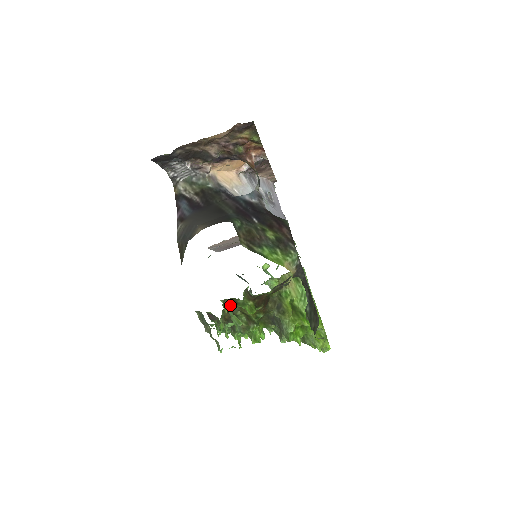
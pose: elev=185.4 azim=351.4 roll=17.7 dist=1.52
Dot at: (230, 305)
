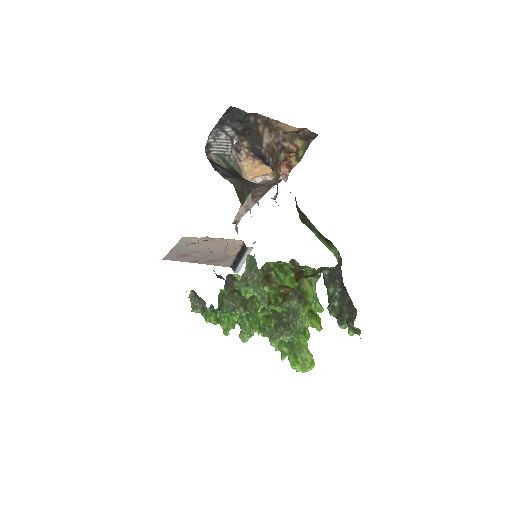
Dot at: occluded
